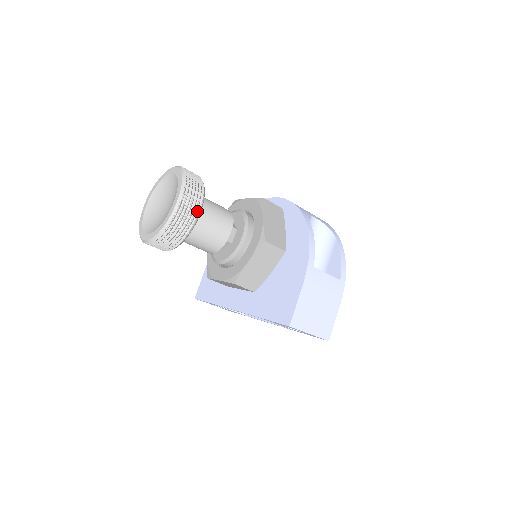
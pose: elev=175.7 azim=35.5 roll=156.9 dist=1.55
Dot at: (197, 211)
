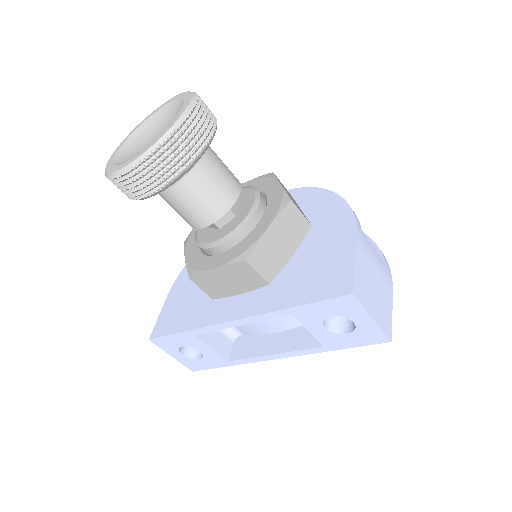
Dot at: (211, 131)
